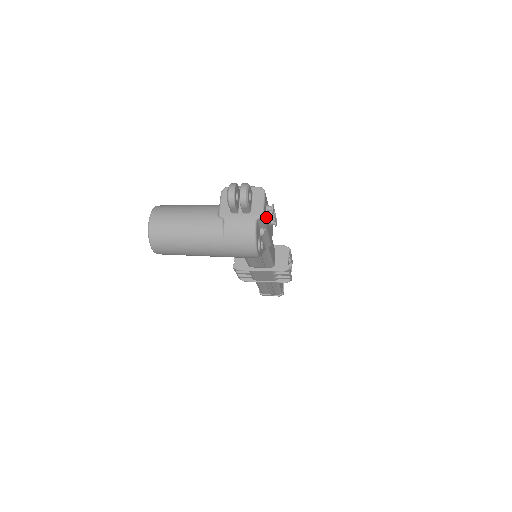
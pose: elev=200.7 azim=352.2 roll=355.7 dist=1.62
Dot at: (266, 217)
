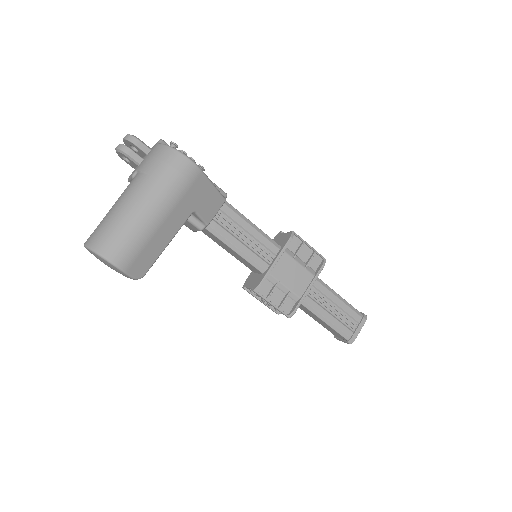
Dot at: occluded
